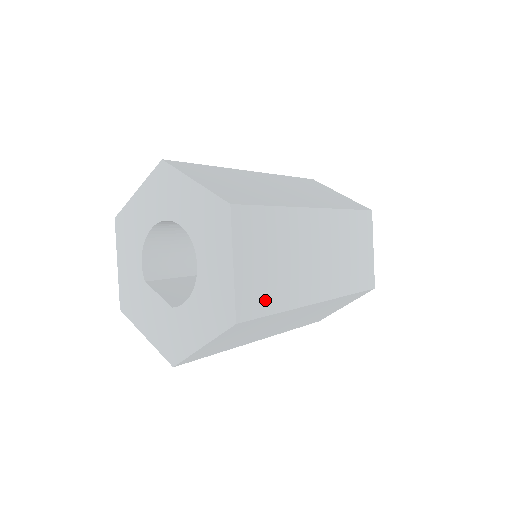
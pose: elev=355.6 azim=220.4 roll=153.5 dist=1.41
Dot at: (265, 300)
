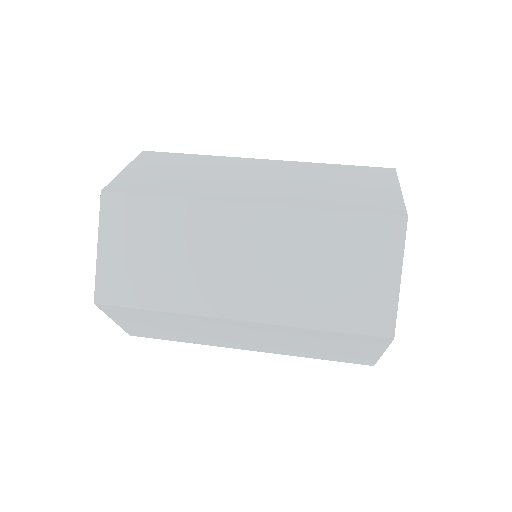
Dot at: (137, 292)
